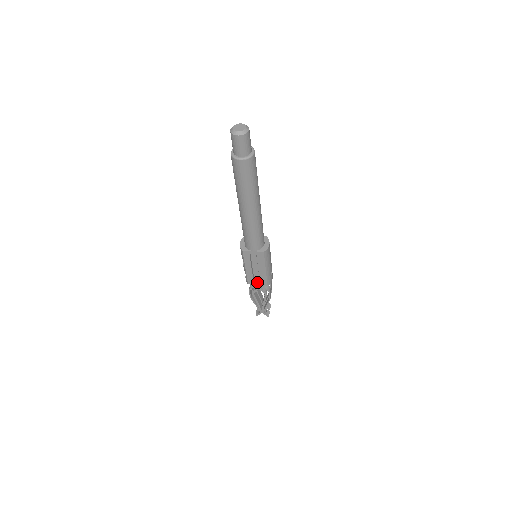
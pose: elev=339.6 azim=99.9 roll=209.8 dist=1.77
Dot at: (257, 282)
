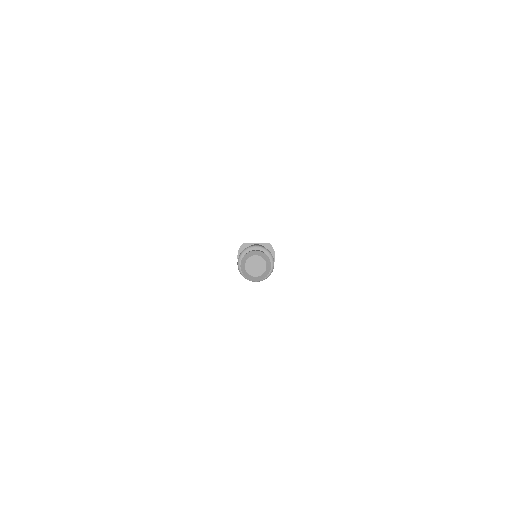
Dot at: occluded
